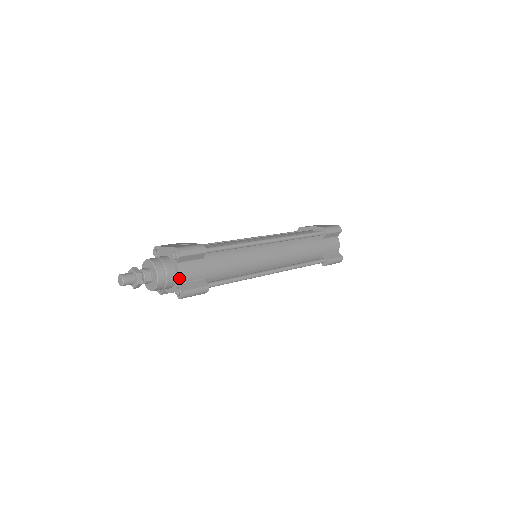
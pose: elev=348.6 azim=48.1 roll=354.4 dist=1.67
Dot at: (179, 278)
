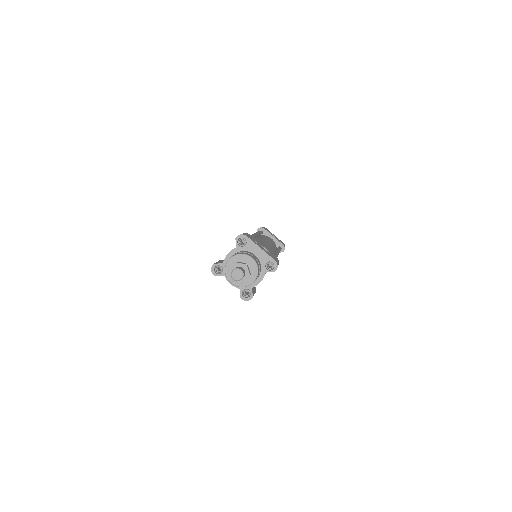
Dot at: occluded
